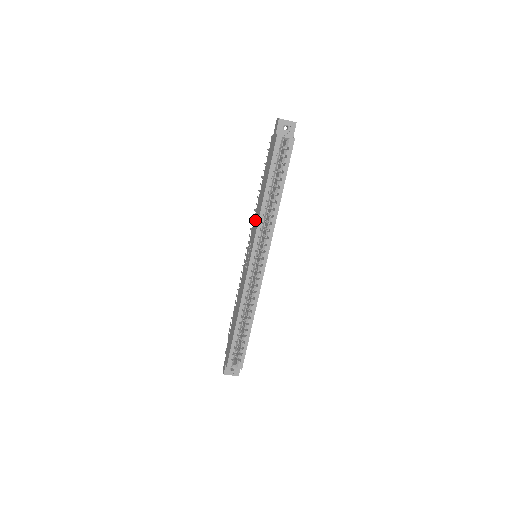
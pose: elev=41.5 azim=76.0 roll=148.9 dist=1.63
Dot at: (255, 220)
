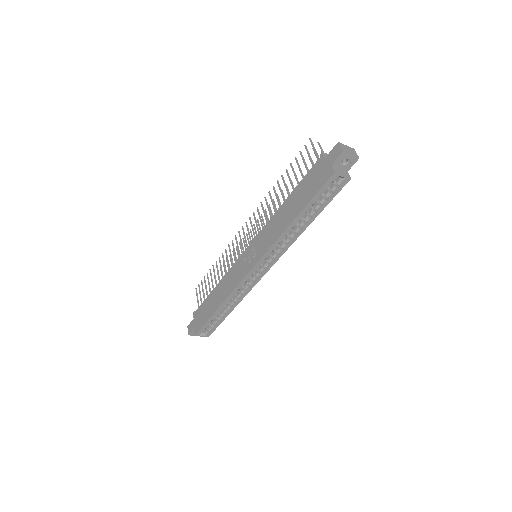
Dot at: (269, 230)
